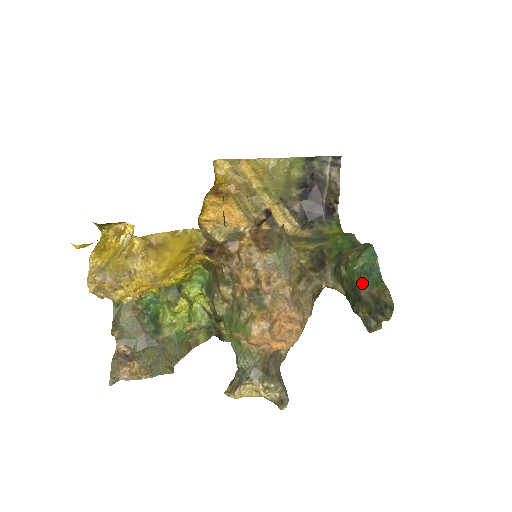
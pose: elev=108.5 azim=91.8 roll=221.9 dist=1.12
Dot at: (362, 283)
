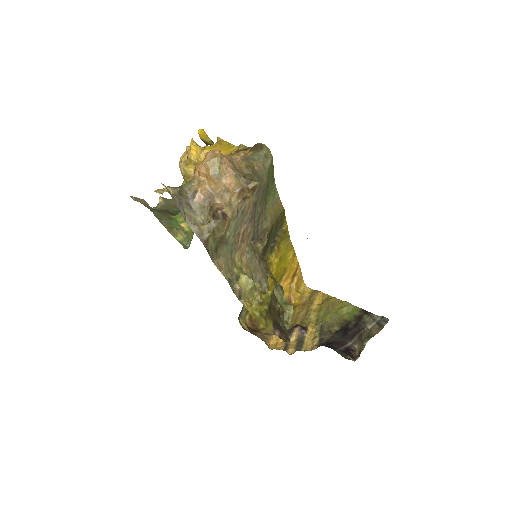
Dot at: occluded
